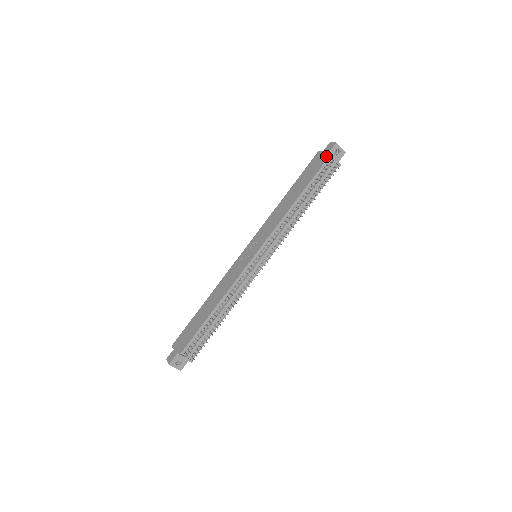
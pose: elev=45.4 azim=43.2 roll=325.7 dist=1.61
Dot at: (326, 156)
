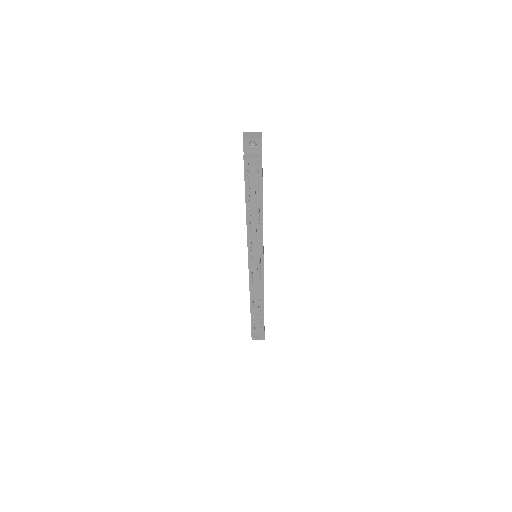
Dot at: occluded
